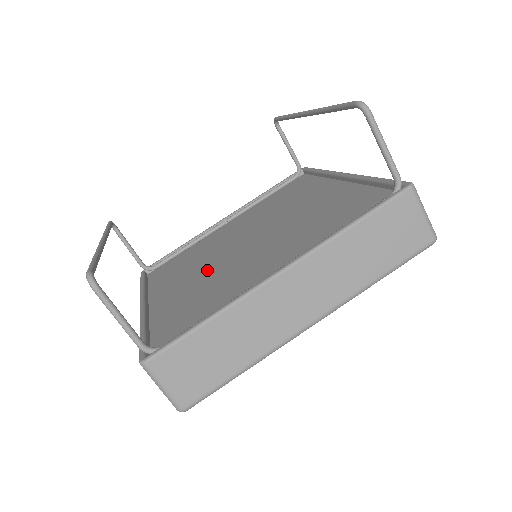
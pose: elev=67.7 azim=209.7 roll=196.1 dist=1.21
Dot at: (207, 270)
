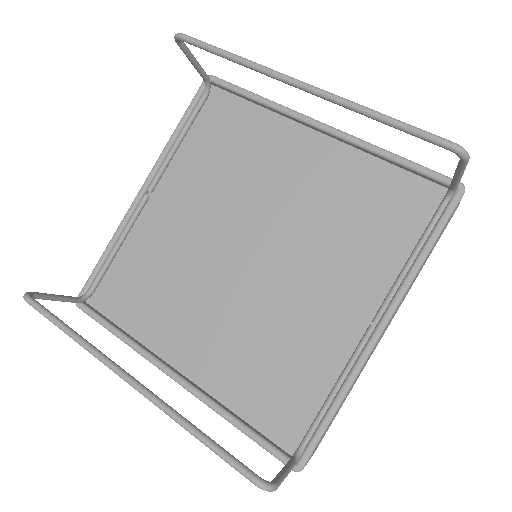
Dot at: (224, 305)
